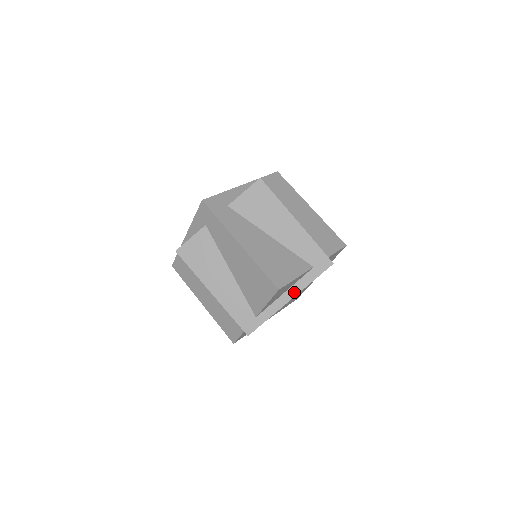
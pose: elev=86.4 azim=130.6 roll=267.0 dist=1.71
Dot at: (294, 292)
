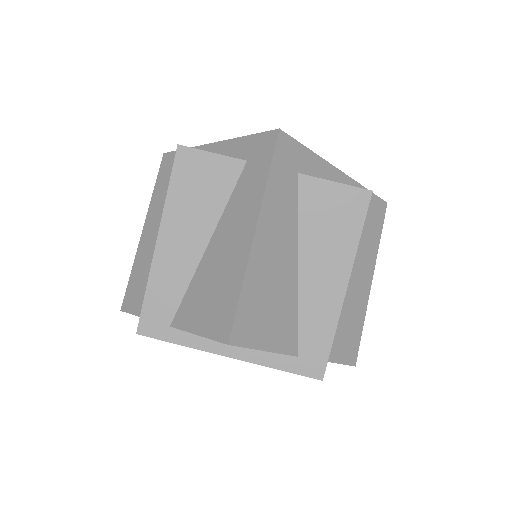
Dot at: (243, 354)
